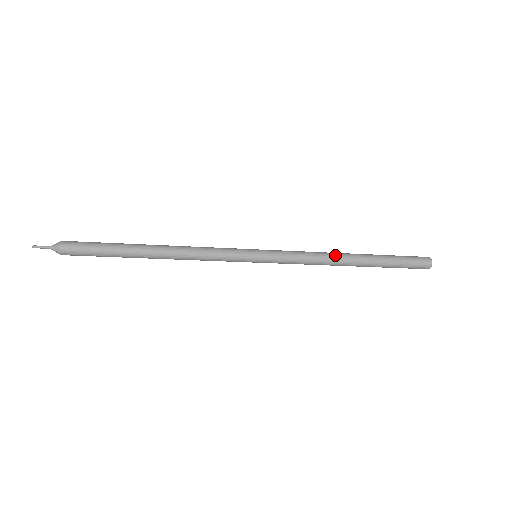
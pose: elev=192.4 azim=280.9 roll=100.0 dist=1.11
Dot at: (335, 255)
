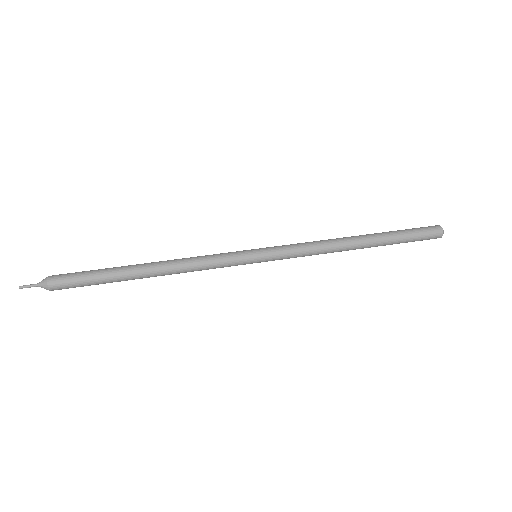
Dot at: (340, 246)
